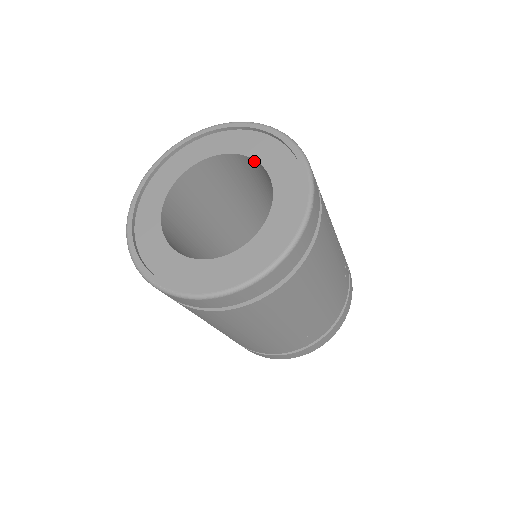
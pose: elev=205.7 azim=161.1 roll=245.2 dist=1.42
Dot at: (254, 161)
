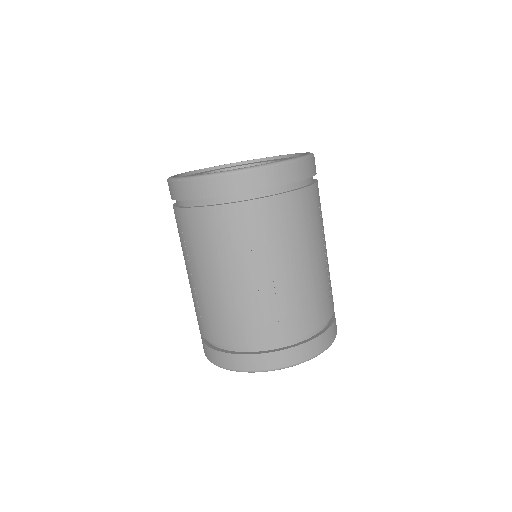
Dot at: occluded
